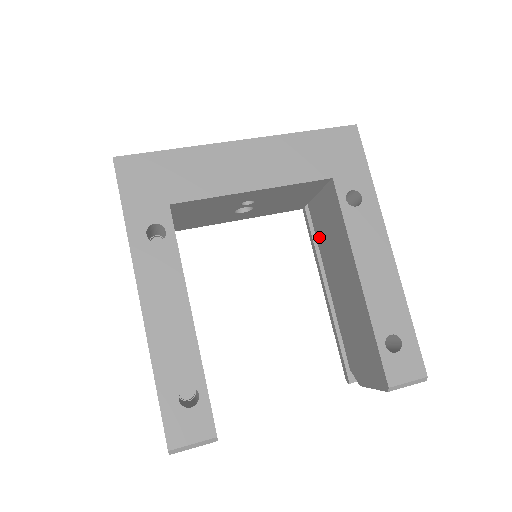
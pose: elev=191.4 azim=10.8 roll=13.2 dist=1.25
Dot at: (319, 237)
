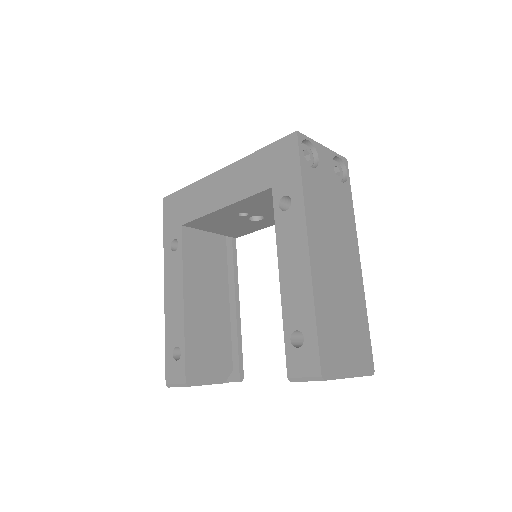
Dot at: occluded
